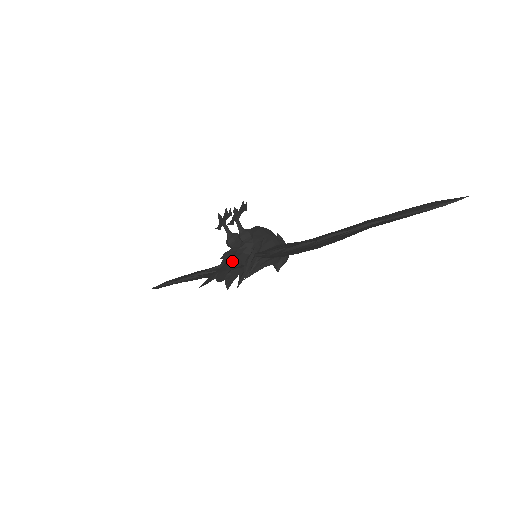
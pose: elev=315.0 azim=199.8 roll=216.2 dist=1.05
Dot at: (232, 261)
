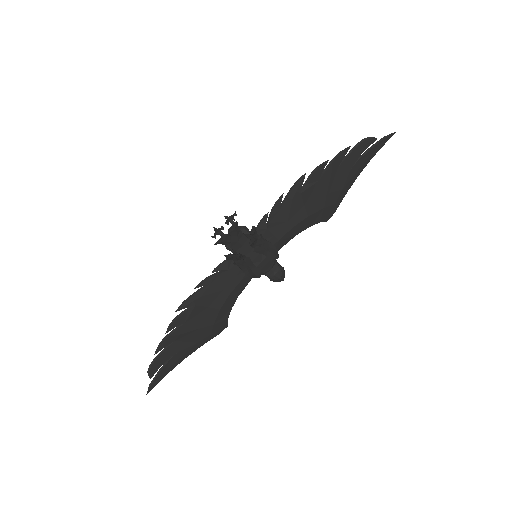
Dot at: occluded
